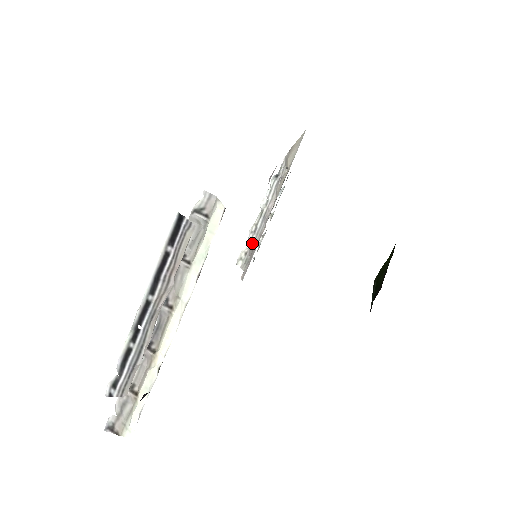
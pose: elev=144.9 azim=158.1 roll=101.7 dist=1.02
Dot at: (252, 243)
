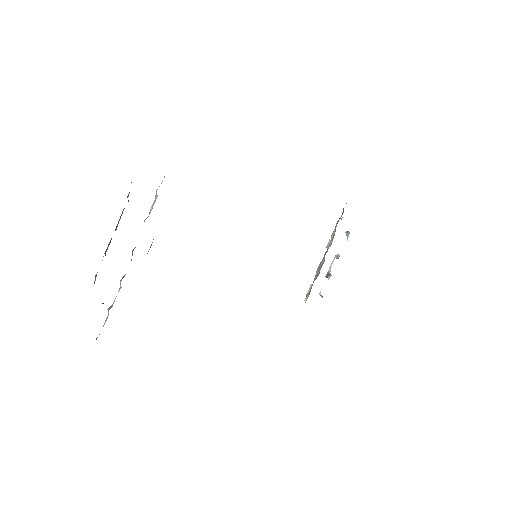
Dot at: (315, 279)
